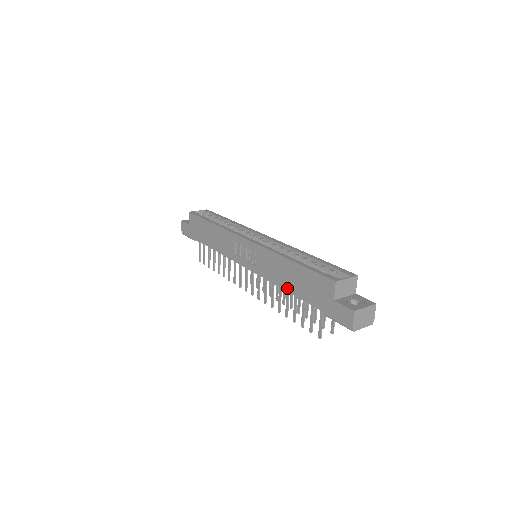
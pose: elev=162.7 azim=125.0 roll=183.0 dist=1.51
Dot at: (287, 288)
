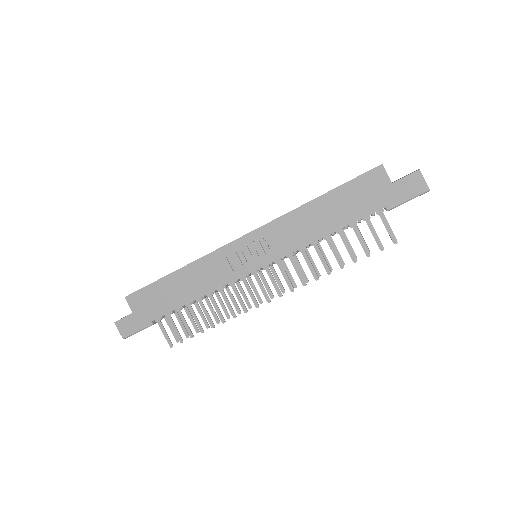
Dot at: (329, 230)
